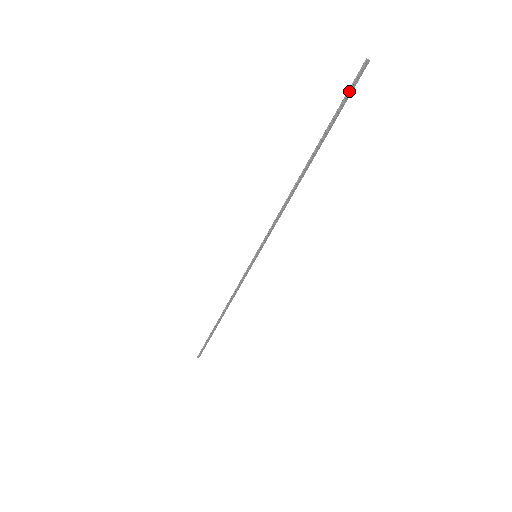
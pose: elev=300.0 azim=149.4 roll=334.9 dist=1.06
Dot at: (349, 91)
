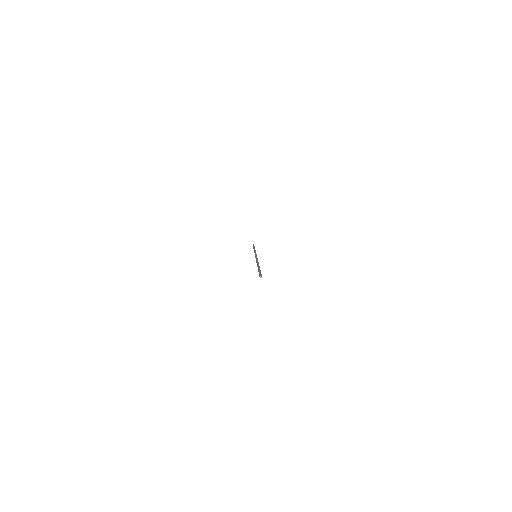
Dot at: occluded
